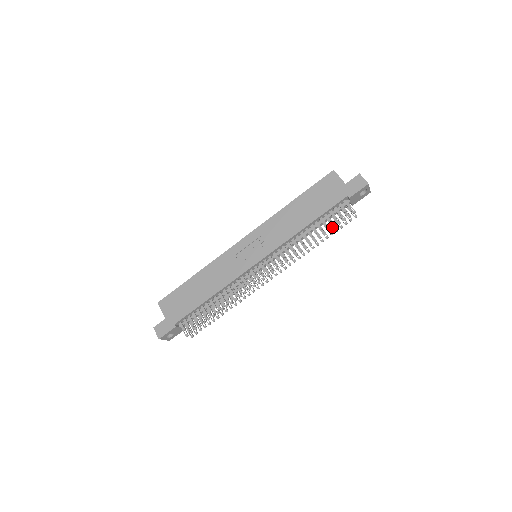
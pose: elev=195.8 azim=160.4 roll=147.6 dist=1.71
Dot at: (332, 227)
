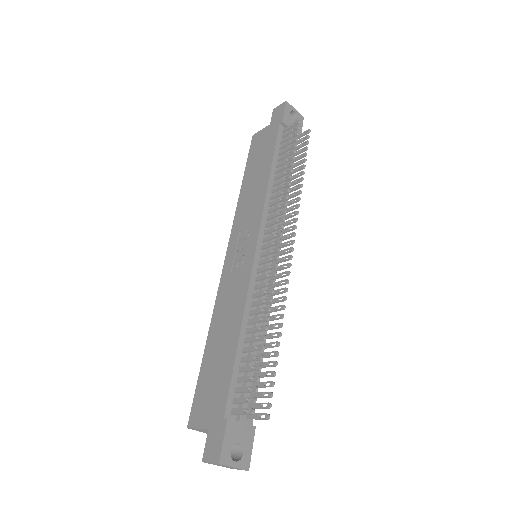
Dot at: (299, 158)
